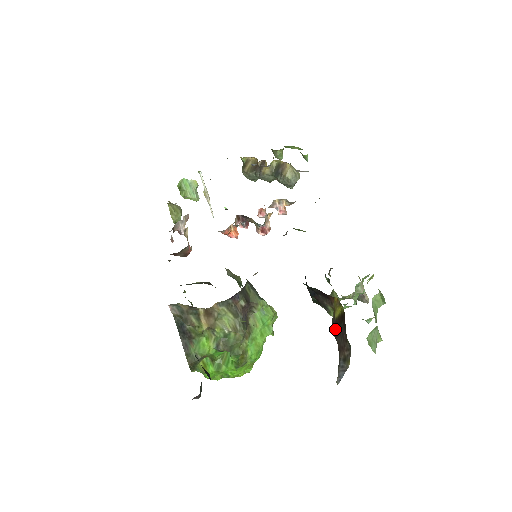
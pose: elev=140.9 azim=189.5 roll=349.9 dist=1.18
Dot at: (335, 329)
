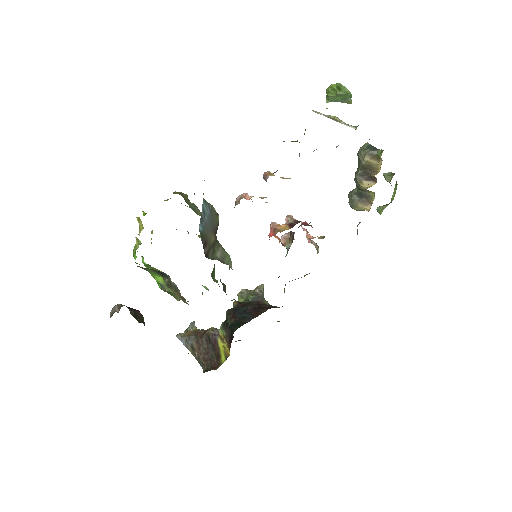
Dot at: (211, 339)
